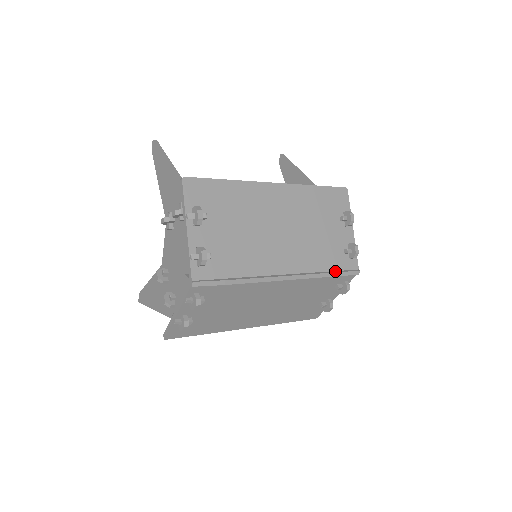
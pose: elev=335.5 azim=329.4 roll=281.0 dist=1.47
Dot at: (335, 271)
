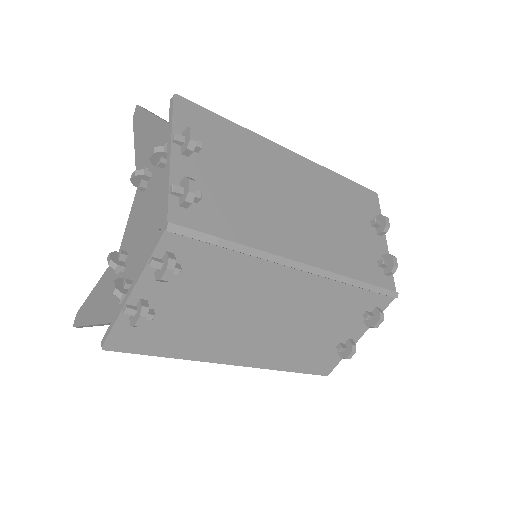
Dot at: (368, 283)
